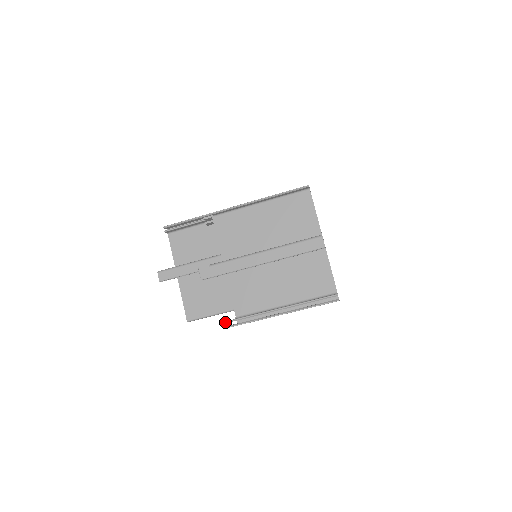
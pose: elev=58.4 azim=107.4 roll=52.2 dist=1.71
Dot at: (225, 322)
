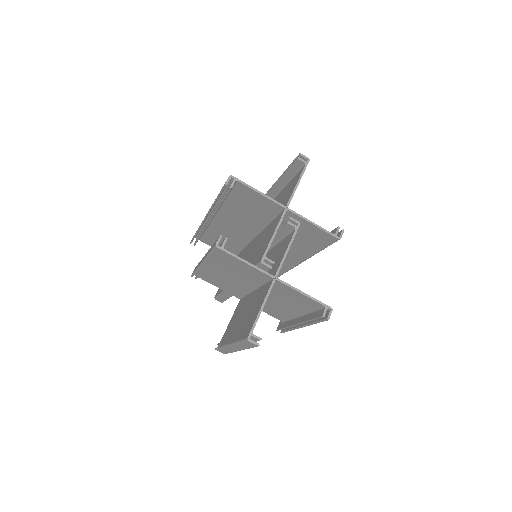
Dot at: occluded
